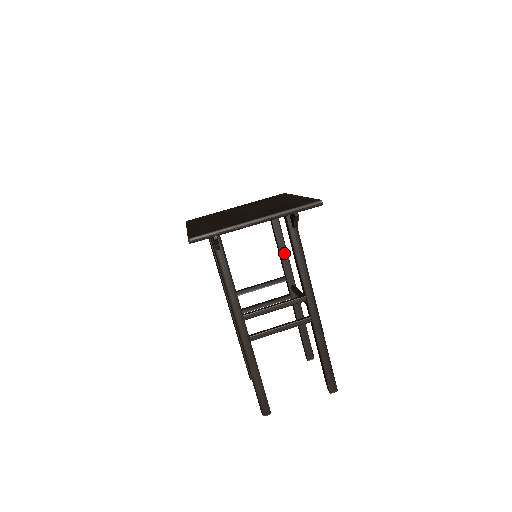
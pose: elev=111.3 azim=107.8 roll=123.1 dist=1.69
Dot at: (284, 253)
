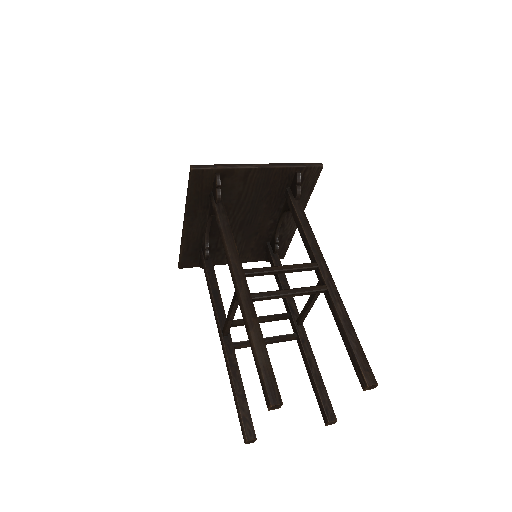
Dot at: (286, 286)
